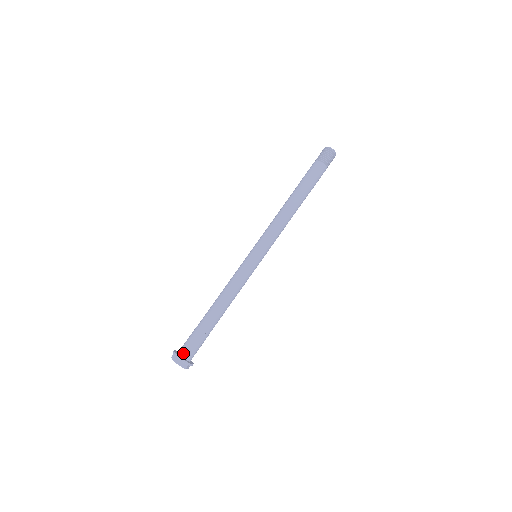
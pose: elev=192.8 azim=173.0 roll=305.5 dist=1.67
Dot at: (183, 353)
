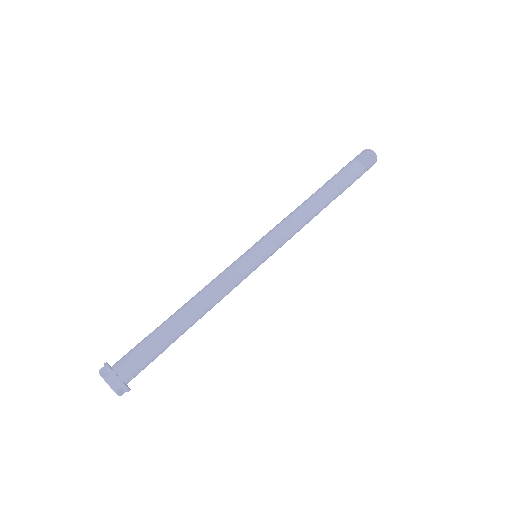
Dot at: (127, 376)
